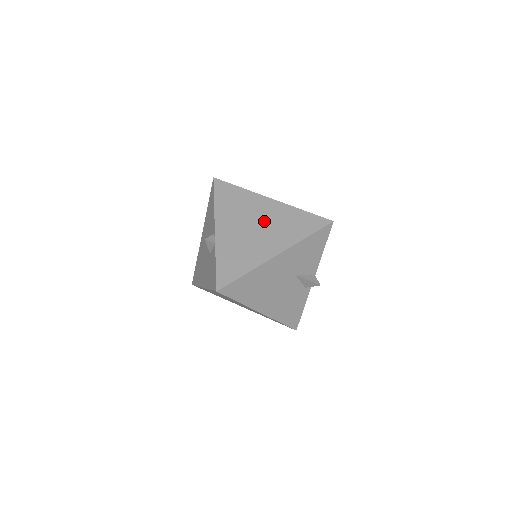
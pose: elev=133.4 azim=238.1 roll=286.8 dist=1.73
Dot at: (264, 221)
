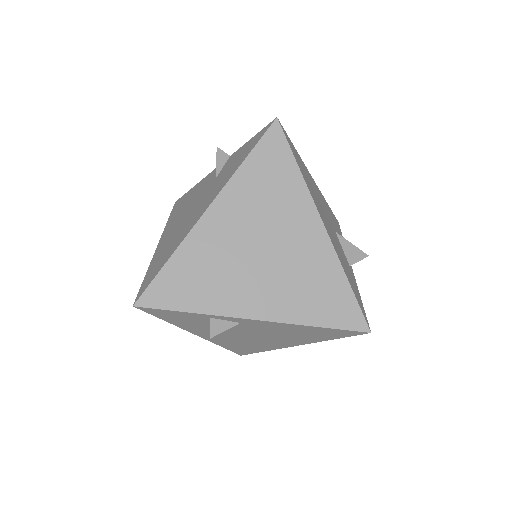
Dot at: occluded
